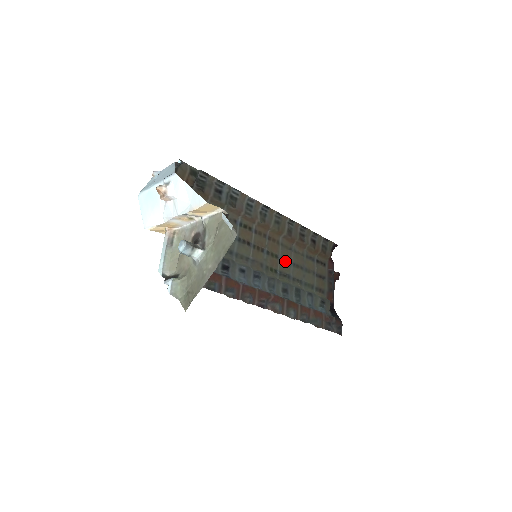
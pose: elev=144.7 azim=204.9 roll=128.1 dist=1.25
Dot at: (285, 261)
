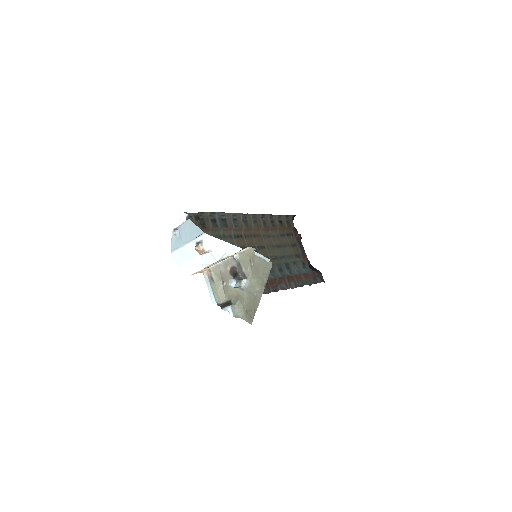
Dot at: (270, 247)
